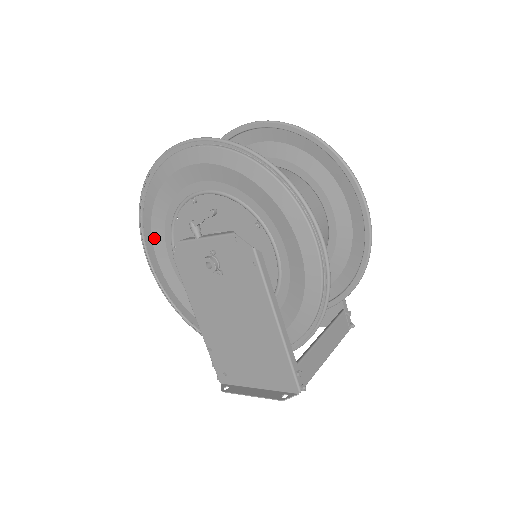
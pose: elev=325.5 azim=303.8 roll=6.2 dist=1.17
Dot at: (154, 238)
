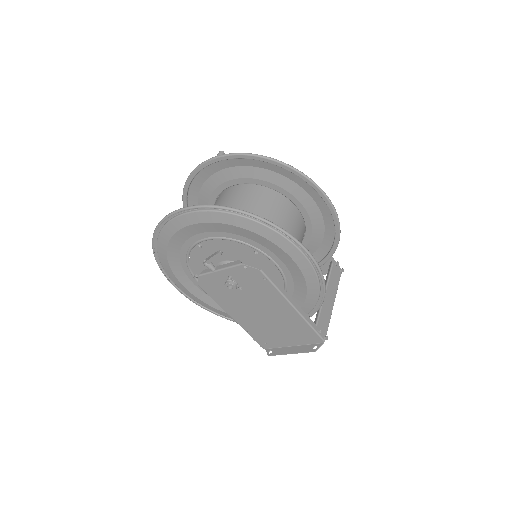
Dot at: (175, 273)
